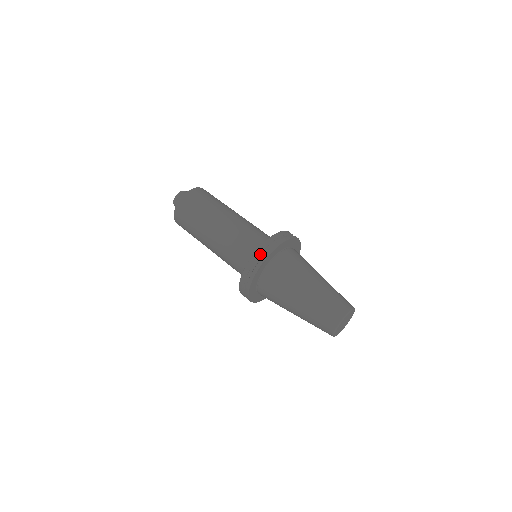
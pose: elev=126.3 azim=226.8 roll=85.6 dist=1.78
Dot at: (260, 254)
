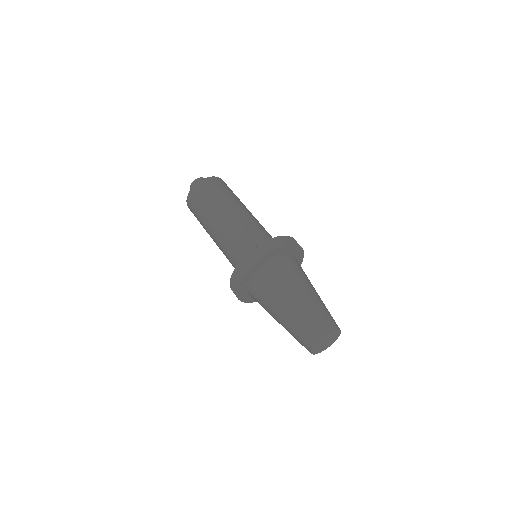
Dot at: (252, 257)
